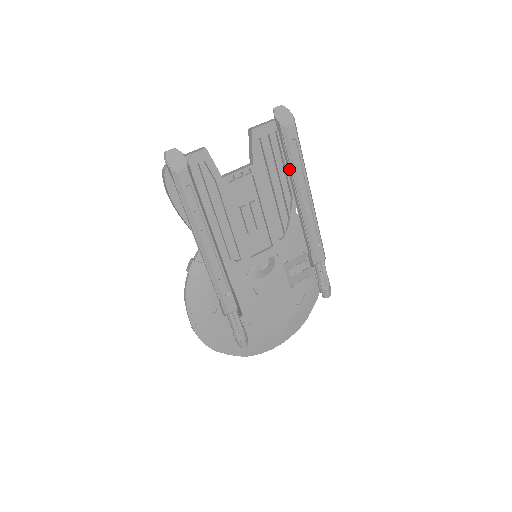
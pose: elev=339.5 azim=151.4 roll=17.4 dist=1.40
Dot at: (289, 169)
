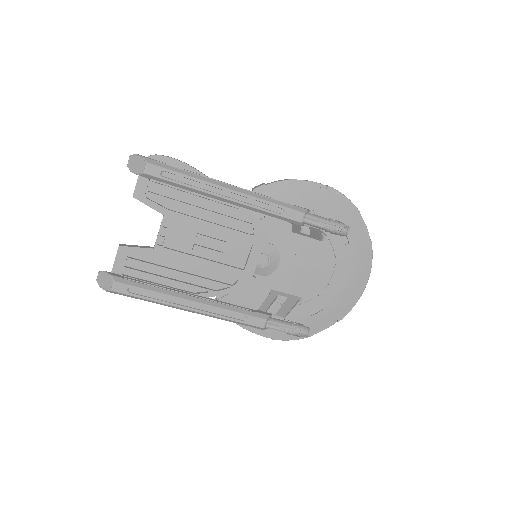
Dot at: occluded
